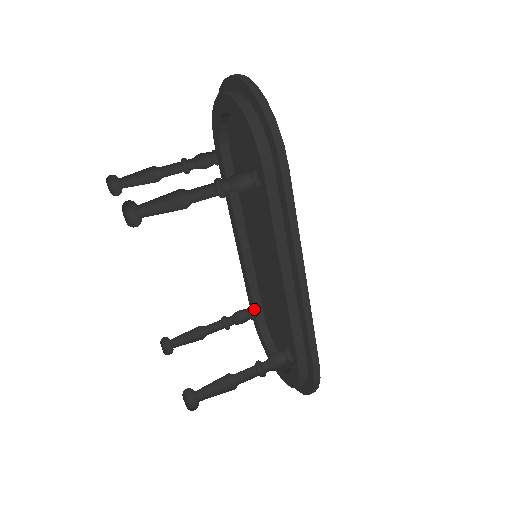
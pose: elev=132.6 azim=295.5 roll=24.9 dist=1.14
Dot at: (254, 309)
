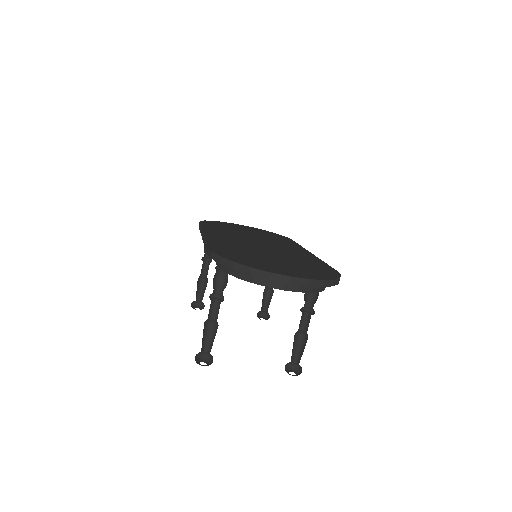
Dot at: occluded
